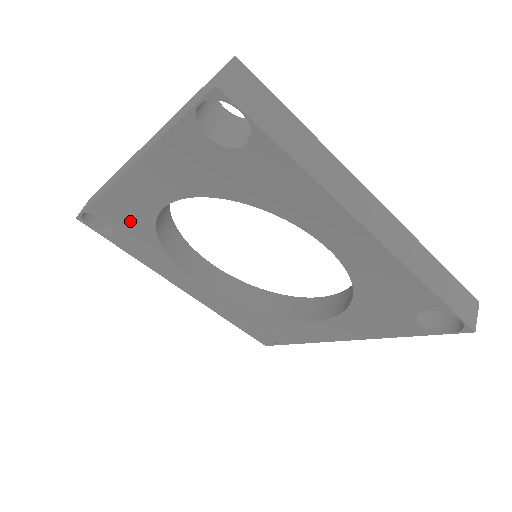
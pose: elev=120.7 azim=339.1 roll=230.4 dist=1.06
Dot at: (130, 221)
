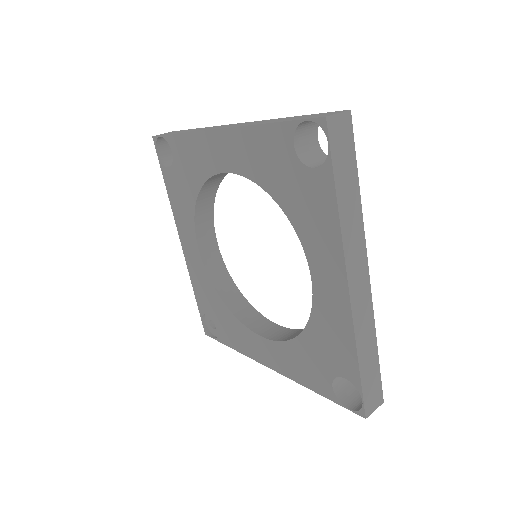
Dot at: (190, 166)
